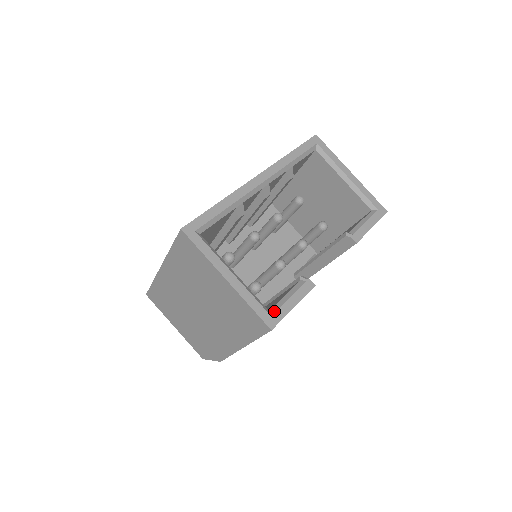
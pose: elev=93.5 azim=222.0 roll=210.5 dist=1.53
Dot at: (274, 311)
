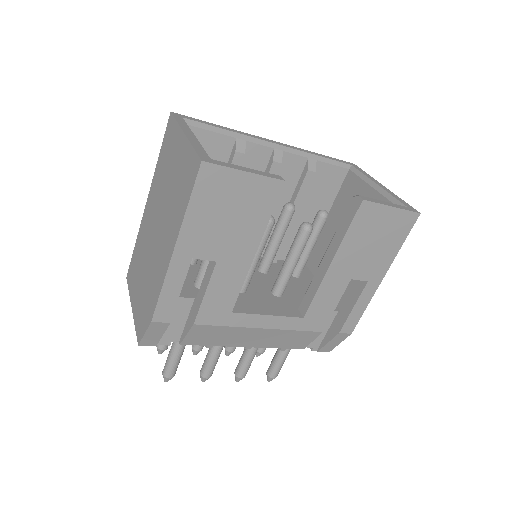
Dot at: (218, 161)
